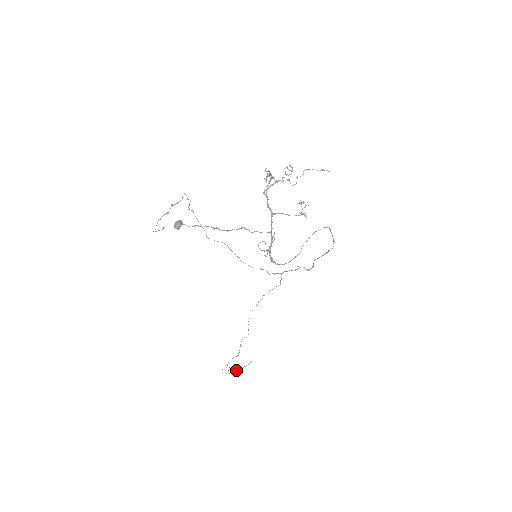
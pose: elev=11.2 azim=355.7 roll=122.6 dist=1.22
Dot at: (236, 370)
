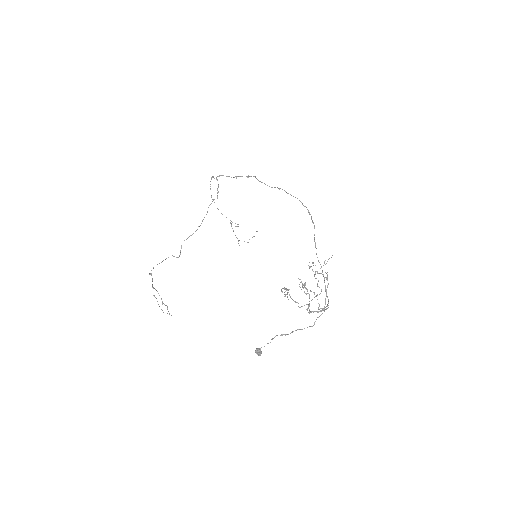
Dot at: occluded
